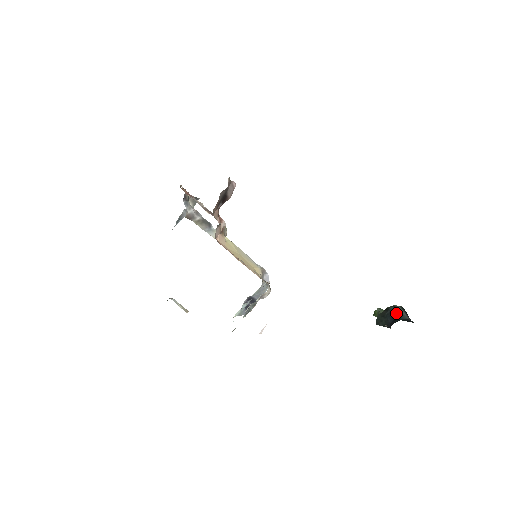
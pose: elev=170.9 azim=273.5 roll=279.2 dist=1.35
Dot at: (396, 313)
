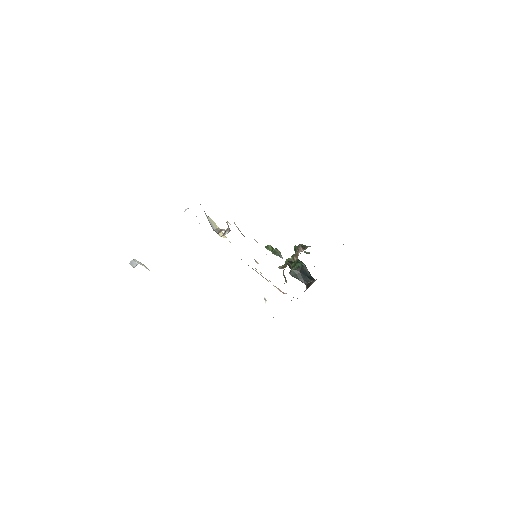
Dot at: (305, 272)
